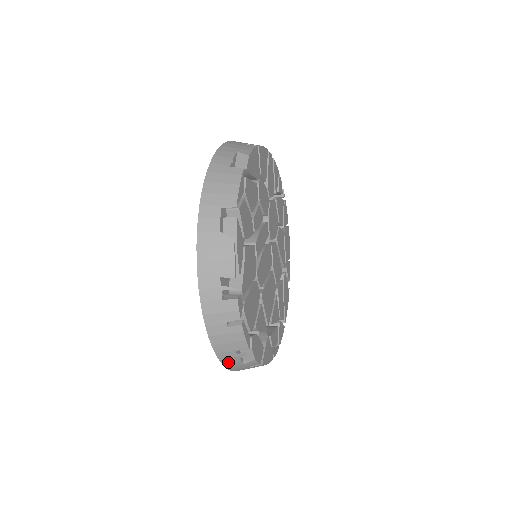
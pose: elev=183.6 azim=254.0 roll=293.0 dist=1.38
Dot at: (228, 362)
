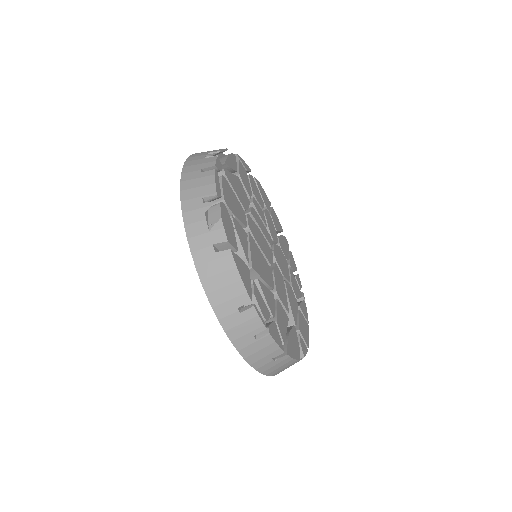
Dot at: (191, 220)
